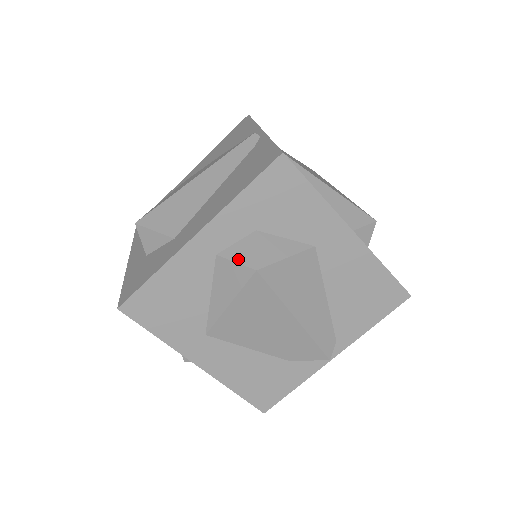
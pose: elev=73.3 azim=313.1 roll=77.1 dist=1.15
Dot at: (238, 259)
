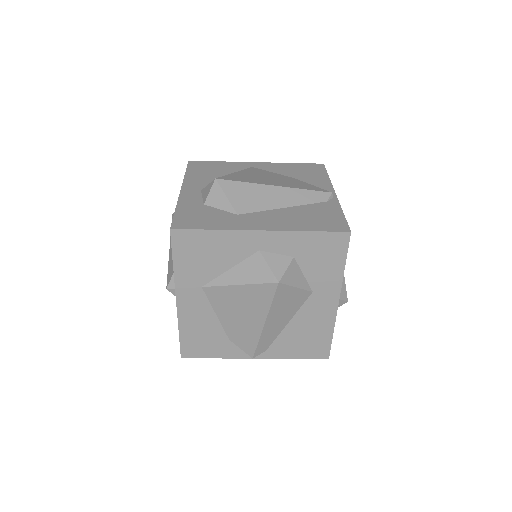
Dot at: (272, 265)
